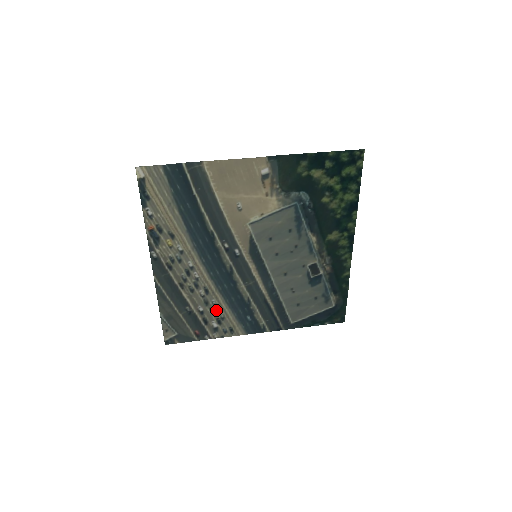
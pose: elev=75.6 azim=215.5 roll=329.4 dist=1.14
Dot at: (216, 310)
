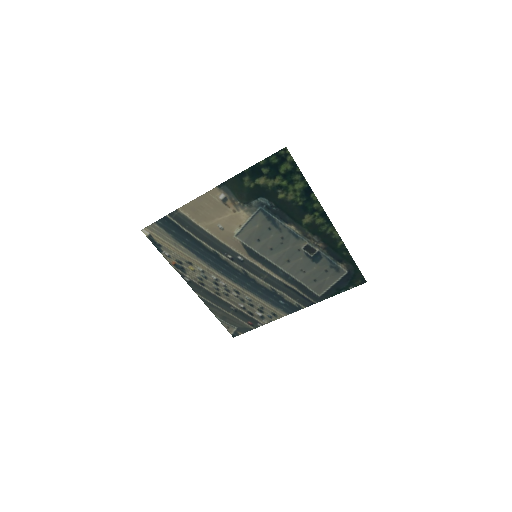
Dot at: (253, 303)
